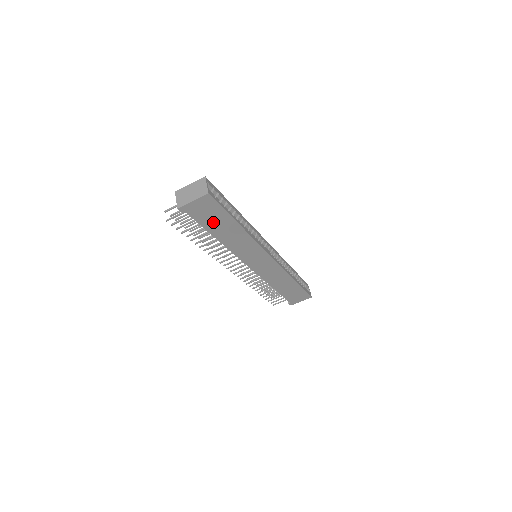
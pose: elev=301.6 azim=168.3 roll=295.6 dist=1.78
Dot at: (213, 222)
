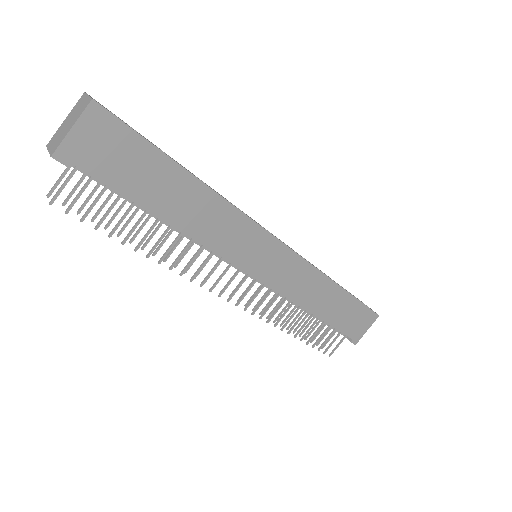
Dot at: (138, 178)
